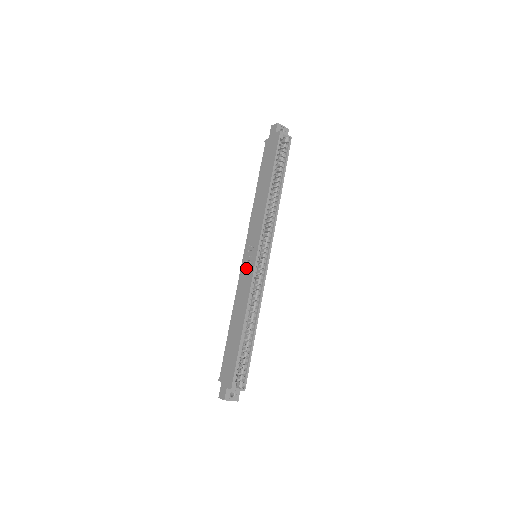
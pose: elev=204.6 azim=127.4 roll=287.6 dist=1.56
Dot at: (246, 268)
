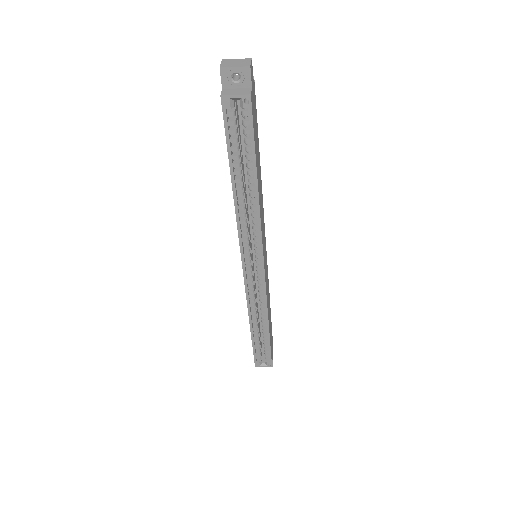
Dot at: occluded
